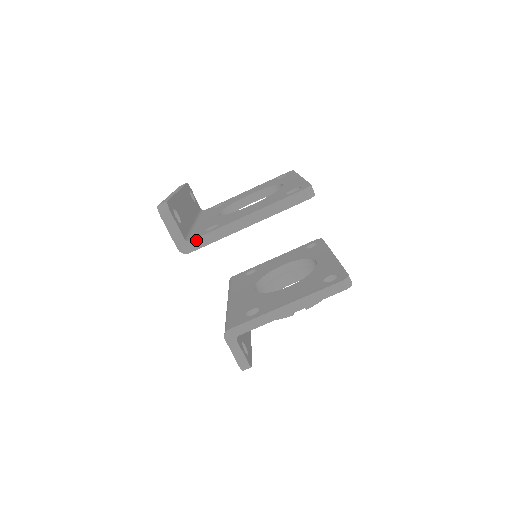
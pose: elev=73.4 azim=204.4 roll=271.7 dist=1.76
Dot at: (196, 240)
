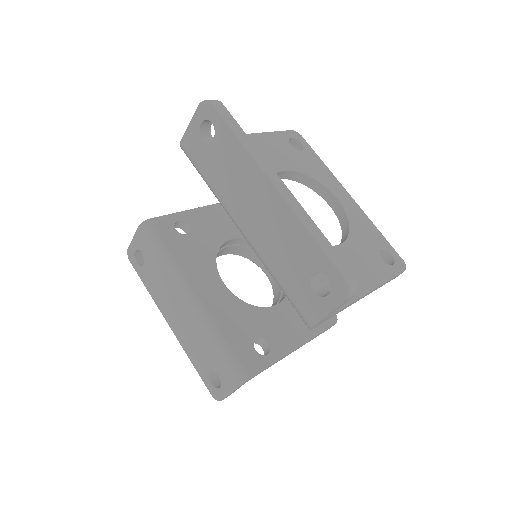
Dot at: (330, 316)
